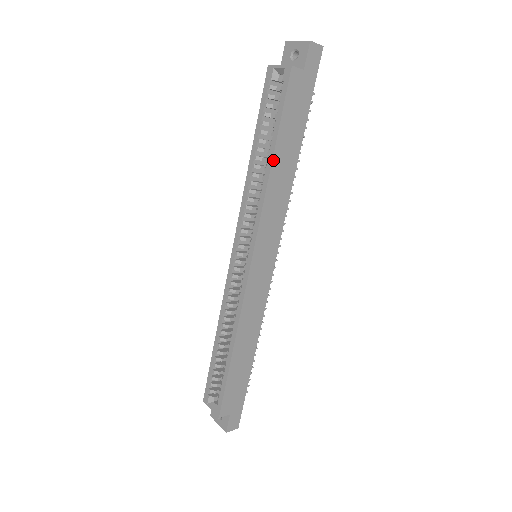
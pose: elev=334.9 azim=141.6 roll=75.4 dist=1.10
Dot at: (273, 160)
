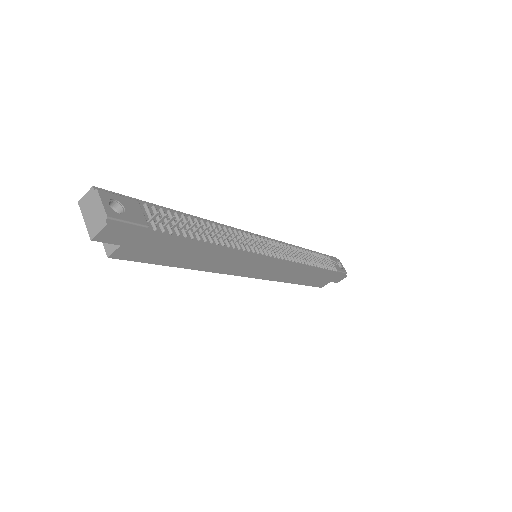
Dot at: (186, 268)
